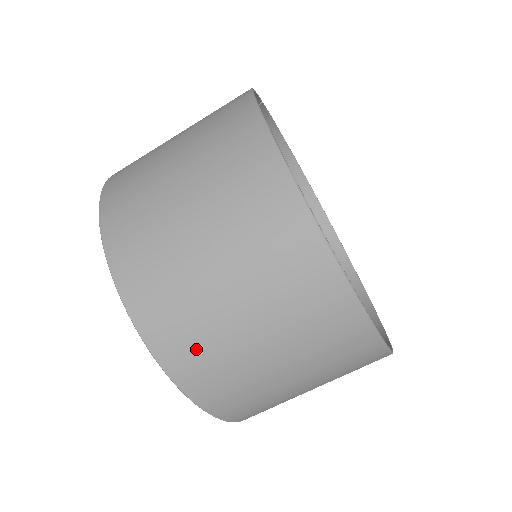
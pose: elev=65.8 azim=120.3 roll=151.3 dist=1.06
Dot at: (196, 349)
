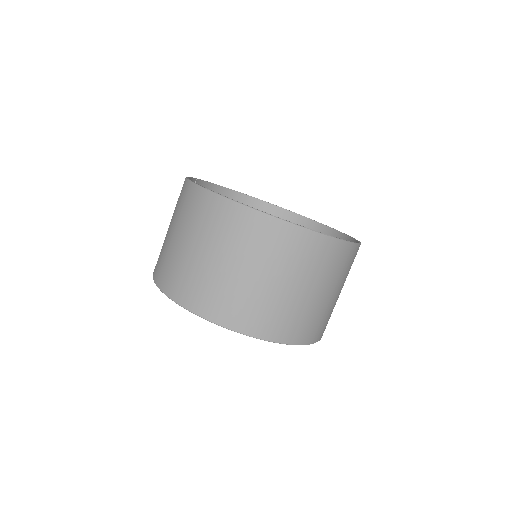
Dot at: (255, 313)
